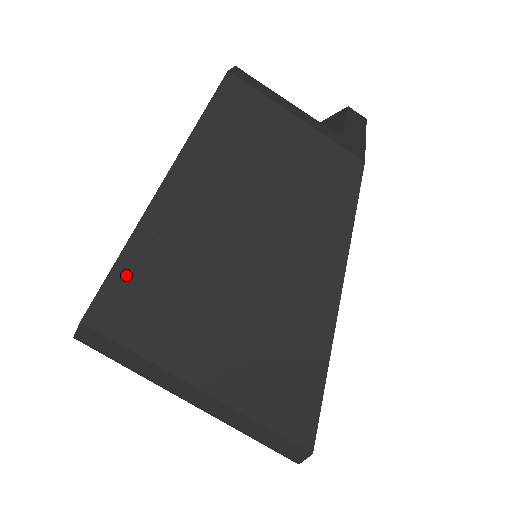
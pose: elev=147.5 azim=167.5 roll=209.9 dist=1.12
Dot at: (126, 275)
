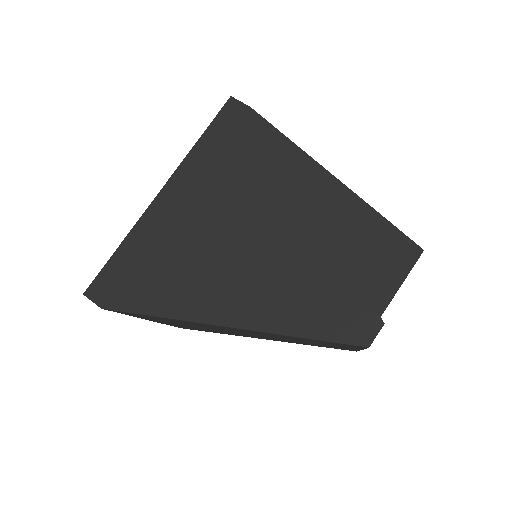
Dot at: (164, 318)
